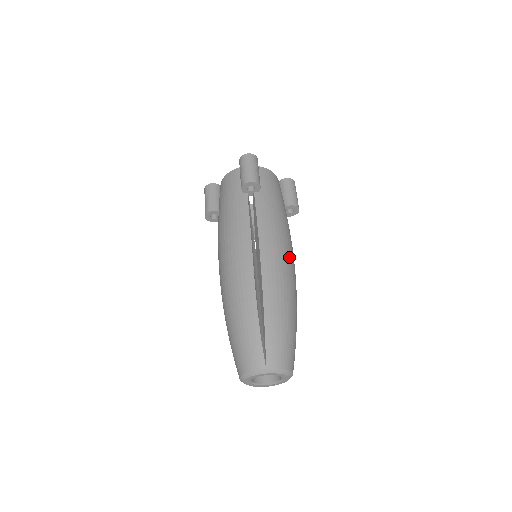
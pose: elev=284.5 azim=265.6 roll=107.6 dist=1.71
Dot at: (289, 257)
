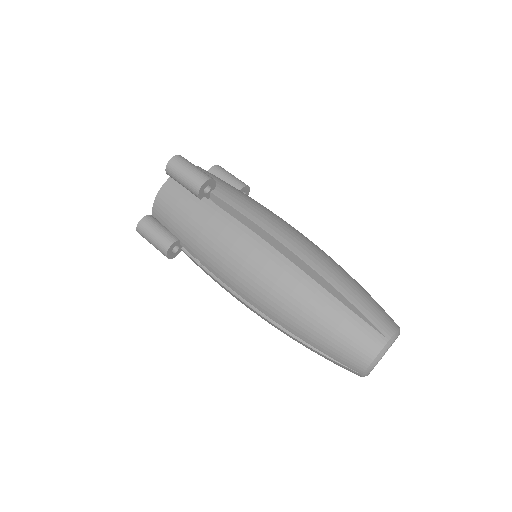
Dot at: occluded
